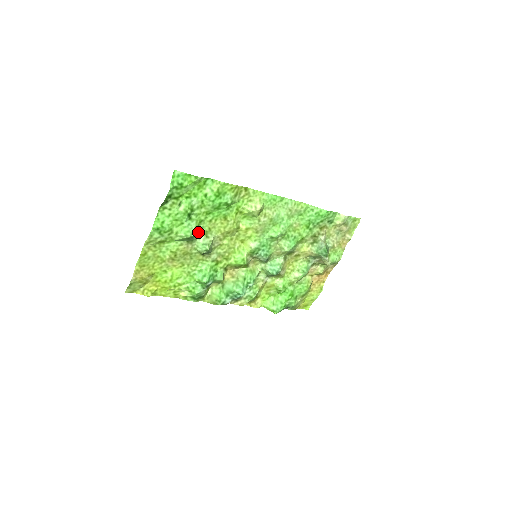
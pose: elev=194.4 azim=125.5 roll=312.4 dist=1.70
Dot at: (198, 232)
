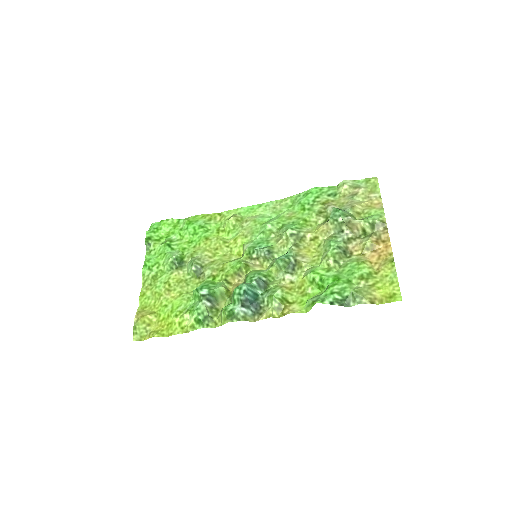
Dot at: (186, 259)
